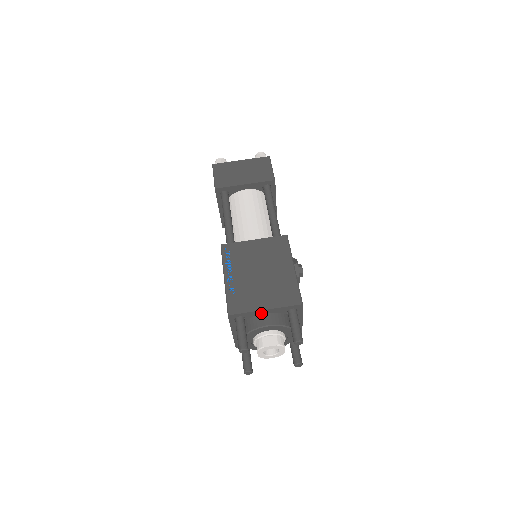
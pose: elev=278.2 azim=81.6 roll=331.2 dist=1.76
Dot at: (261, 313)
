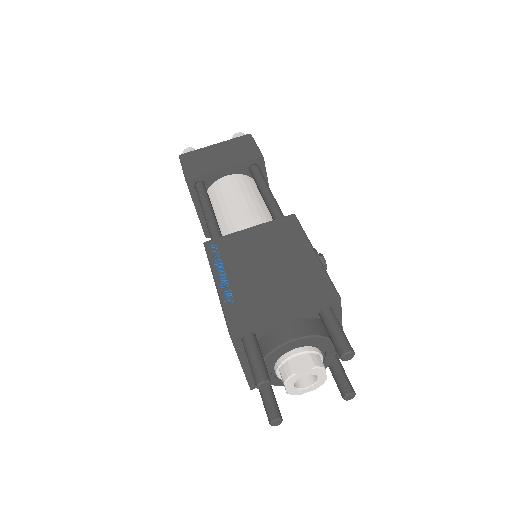
Dot at: (280, 323)
